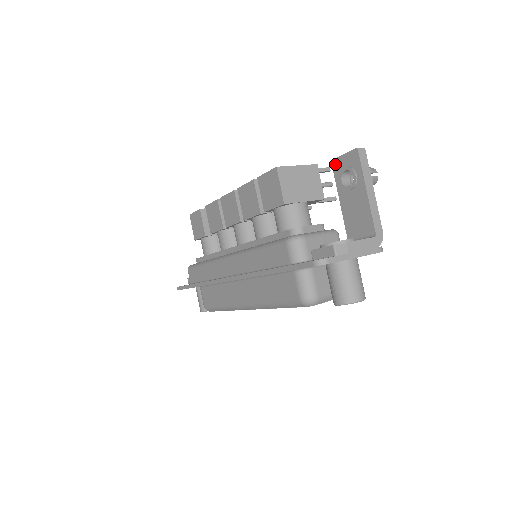
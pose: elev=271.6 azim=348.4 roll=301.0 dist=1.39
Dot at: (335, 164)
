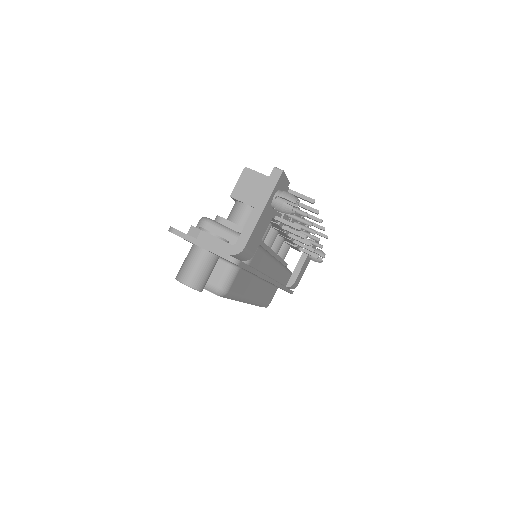
Dot at: occluded
